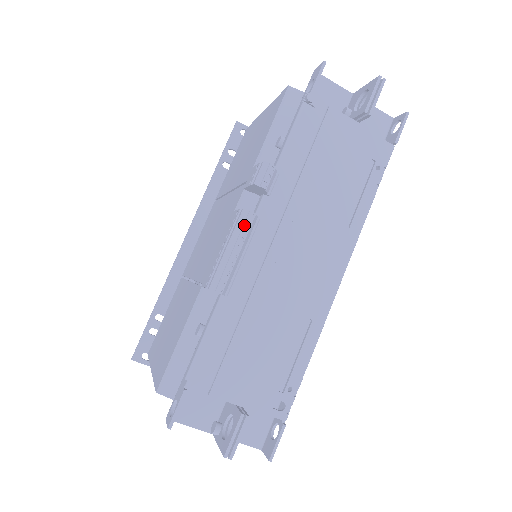
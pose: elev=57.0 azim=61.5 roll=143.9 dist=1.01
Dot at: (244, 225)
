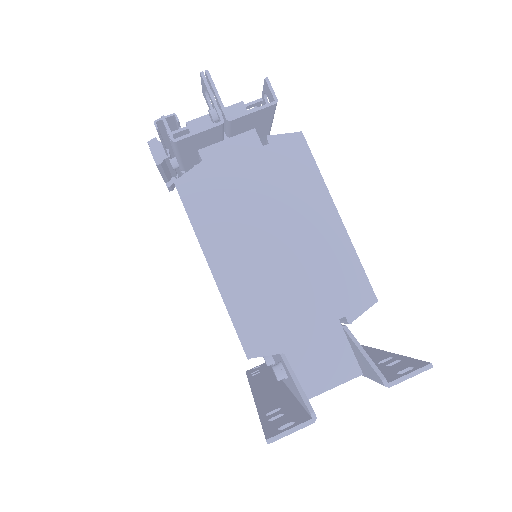
Dot at: occluded
